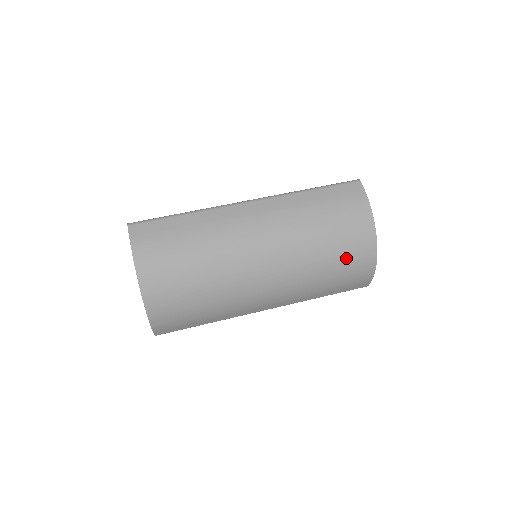
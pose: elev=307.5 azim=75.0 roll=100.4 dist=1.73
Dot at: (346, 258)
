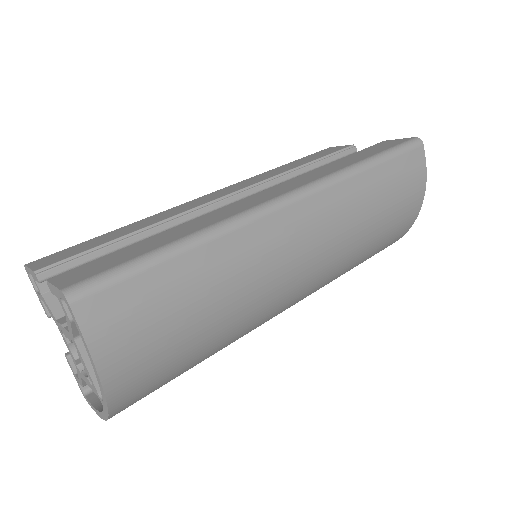
Dot at: occluded
